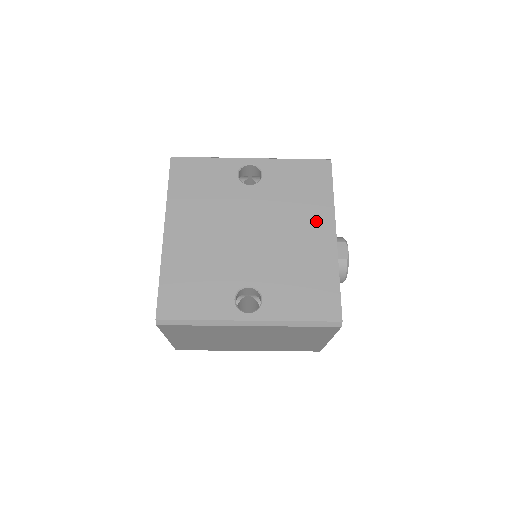
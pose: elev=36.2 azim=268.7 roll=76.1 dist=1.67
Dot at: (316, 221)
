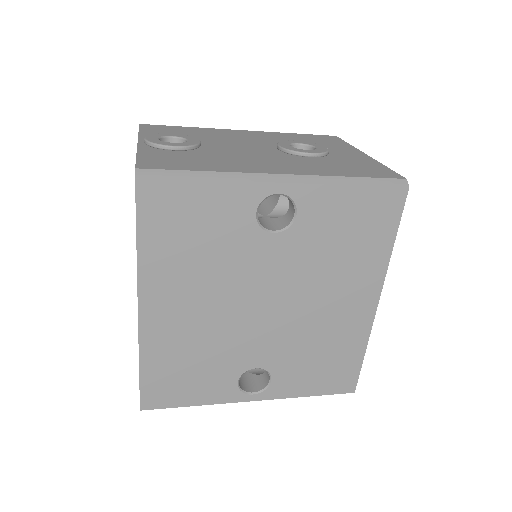
Dot at: (358, 286)
